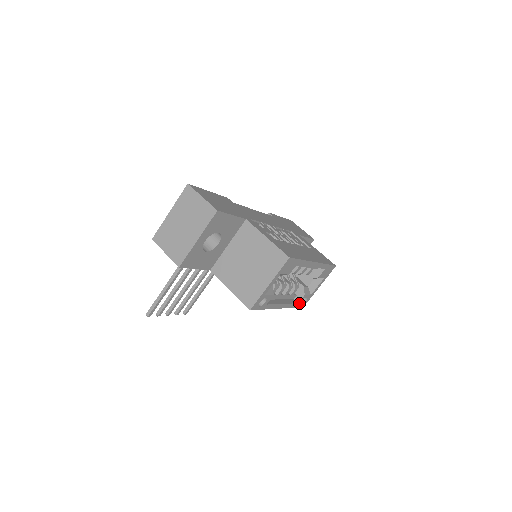
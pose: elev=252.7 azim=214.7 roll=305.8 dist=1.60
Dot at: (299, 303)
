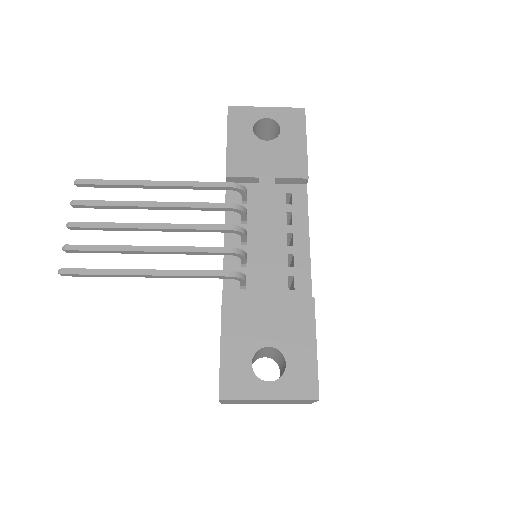
Dot at: occluded
